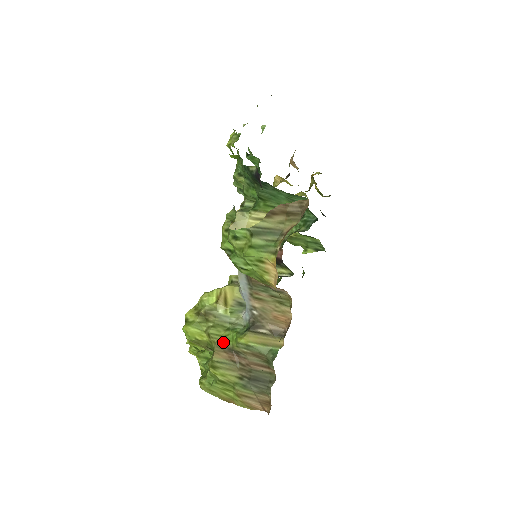
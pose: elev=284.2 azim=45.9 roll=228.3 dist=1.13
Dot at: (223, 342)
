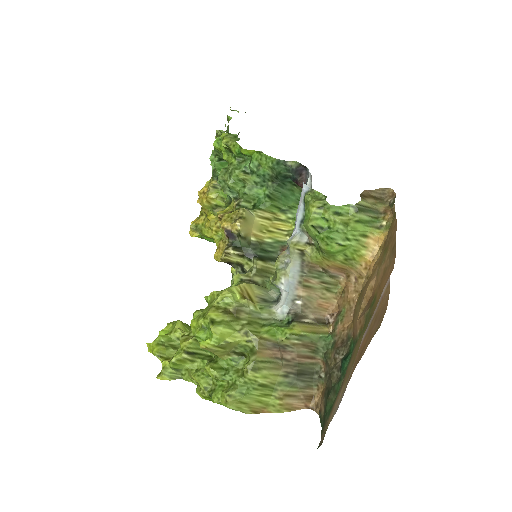
Dot at: (267, 338)
